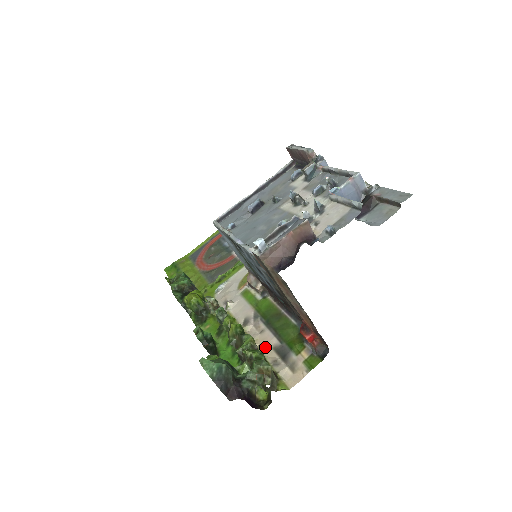
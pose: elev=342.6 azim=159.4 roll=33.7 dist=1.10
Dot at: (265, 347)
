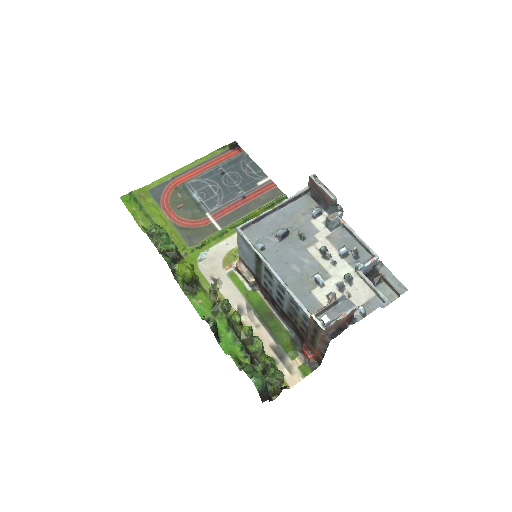
Dot at: (264, 344)
